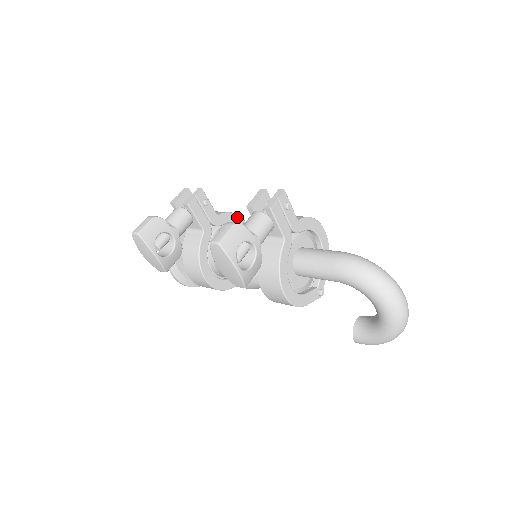
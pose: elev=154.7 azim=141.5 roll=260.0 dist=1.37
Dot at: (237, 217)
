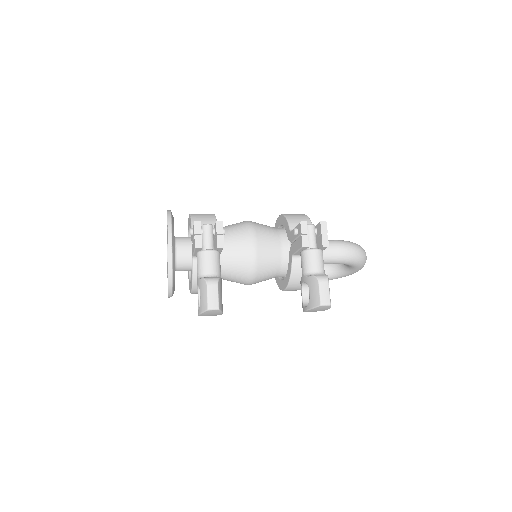
Dot at: occluded
